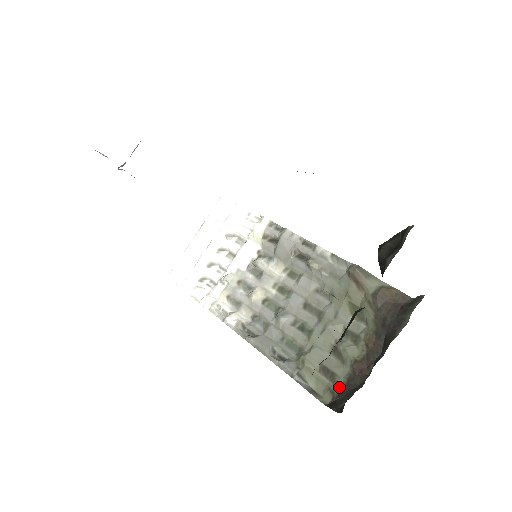
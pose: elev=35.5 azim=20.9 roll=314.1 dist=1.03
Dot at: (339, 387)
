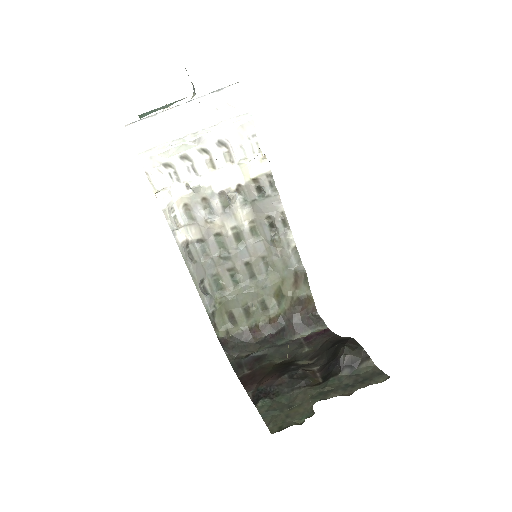
Dot at: (234, 332)
